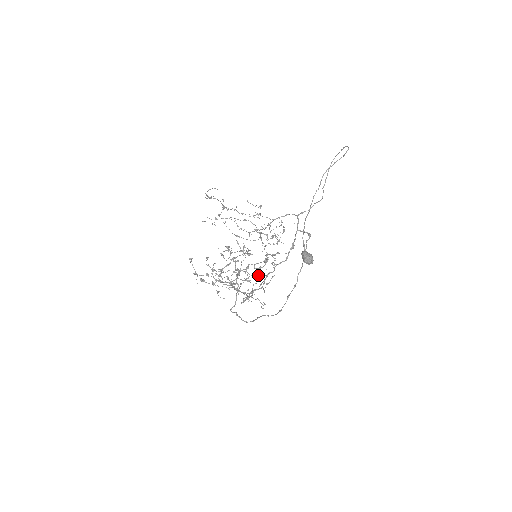
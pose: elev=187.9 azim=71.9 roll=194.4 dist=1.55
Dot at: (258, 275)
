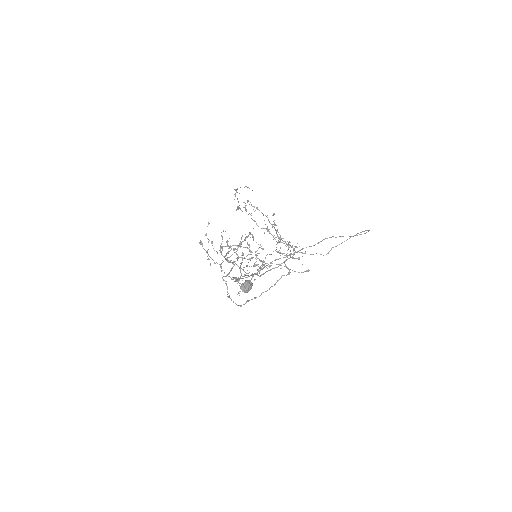
Dot at: (260, 270)
